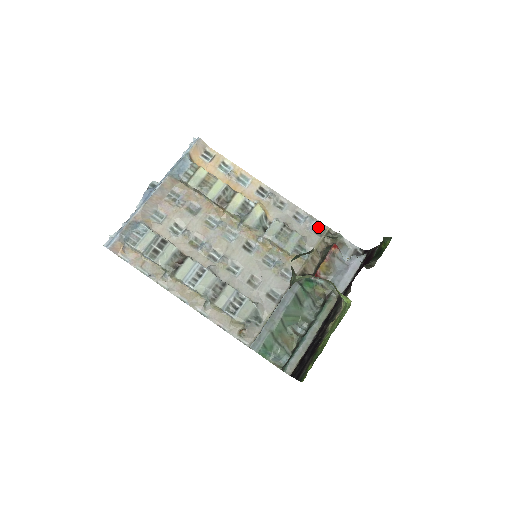
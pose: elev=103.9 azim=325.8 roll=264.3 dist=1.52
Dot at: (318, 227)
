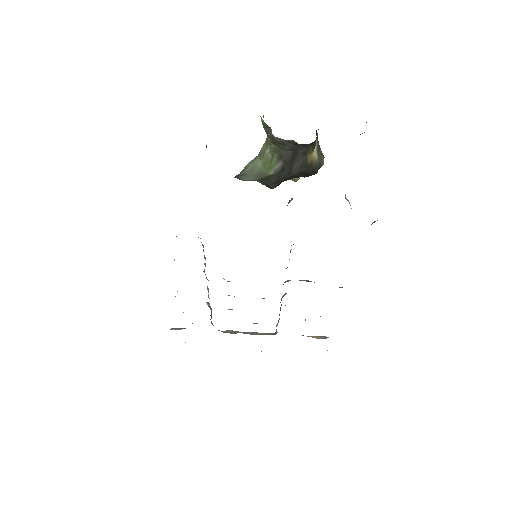
Dot at: occluded
